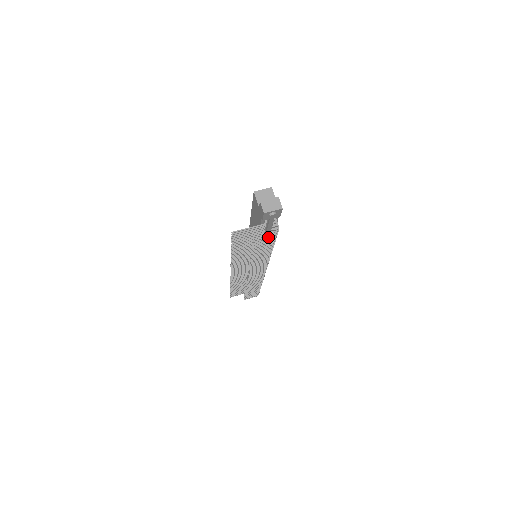
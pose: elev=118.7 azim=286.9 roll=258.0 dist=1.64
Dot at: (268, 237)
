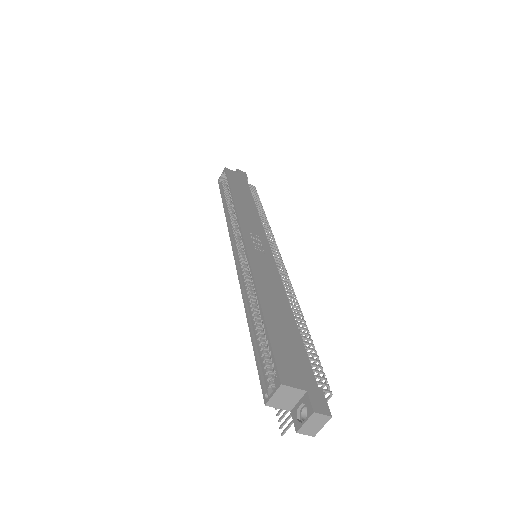
Dot at: occluded
